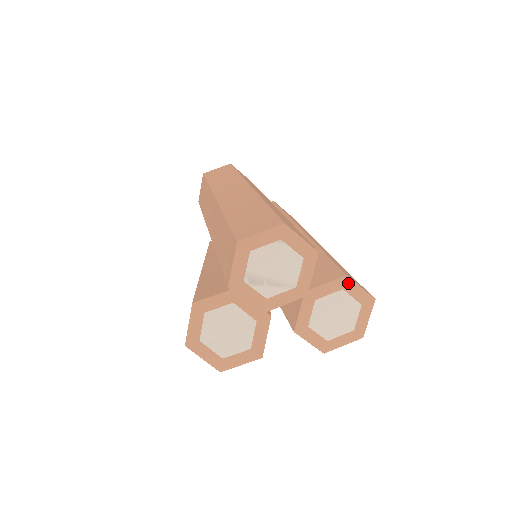
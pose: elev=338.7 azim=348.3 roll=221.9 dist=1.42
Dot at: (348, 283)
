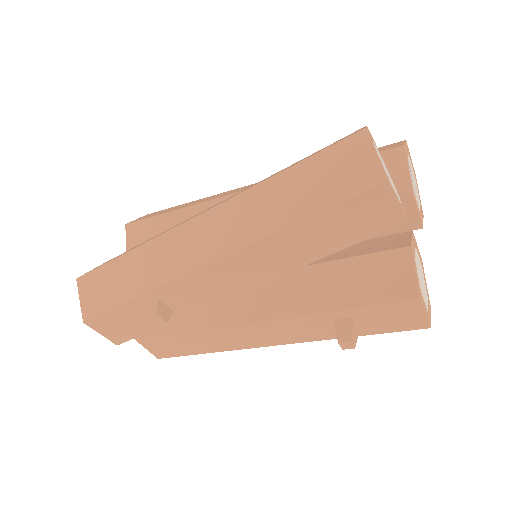
Dot at: (423, 267)
